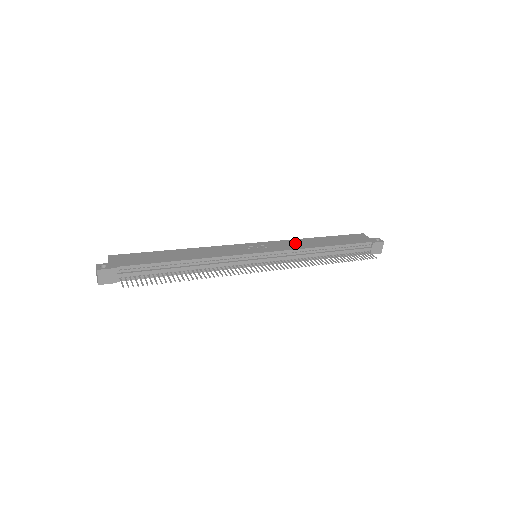
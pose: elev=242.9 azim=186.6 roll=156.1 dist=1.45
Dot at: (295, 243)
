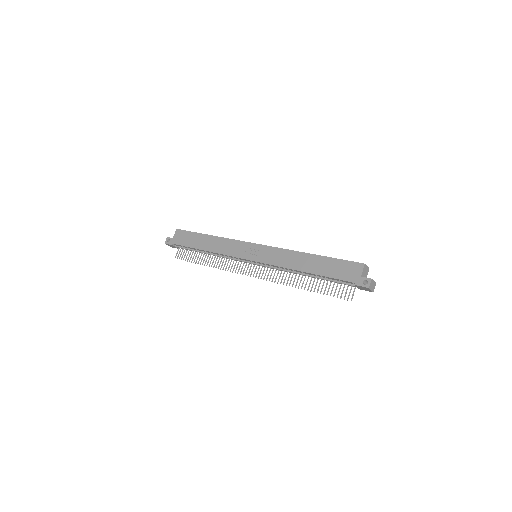
Dot at: (285, 257)
